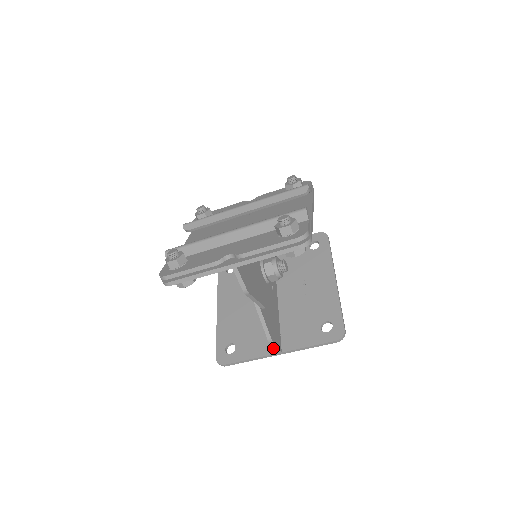
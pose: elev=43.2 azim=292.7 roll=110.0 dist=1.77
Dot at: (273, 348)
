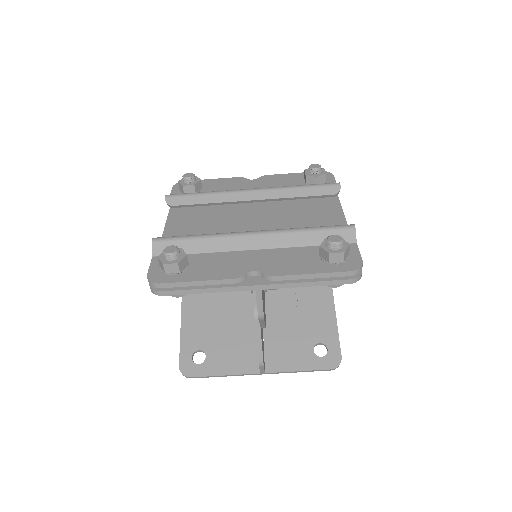
Dot at: (254, 366)
